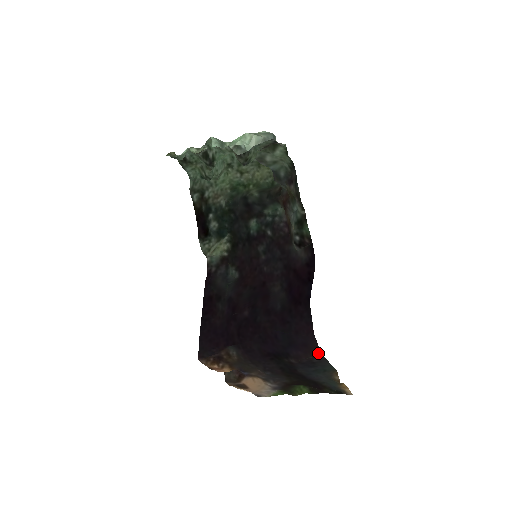
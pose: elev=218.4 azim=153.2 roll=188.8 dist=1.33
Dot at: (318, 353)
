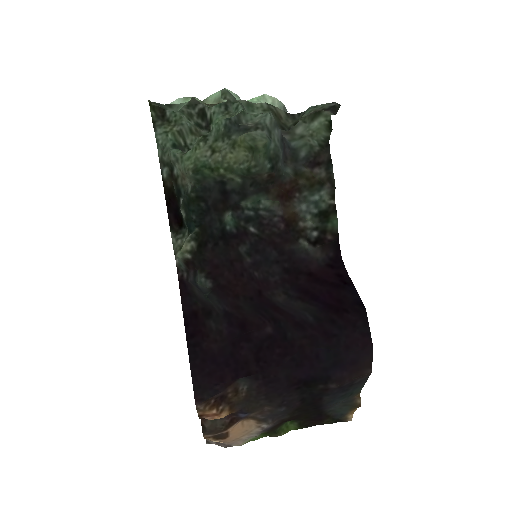
Dot at: (367, 371)
